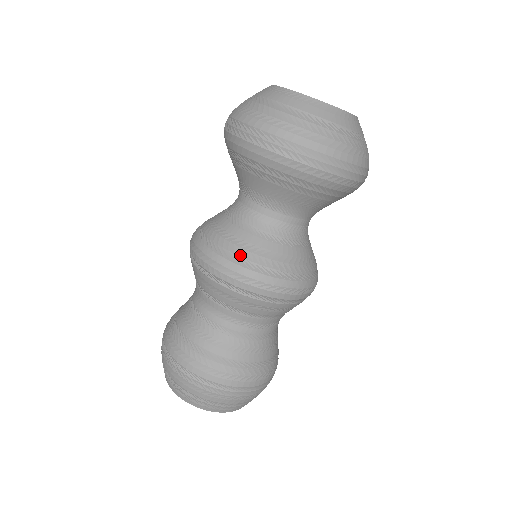
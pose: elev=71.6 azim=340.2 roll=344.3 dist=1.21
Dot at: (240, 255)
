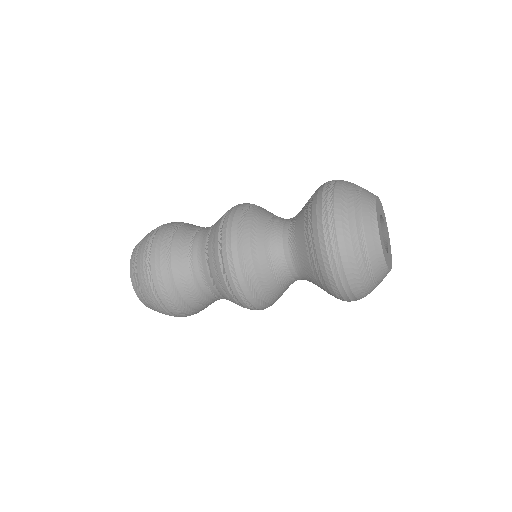
Dot at: (264, 299)
